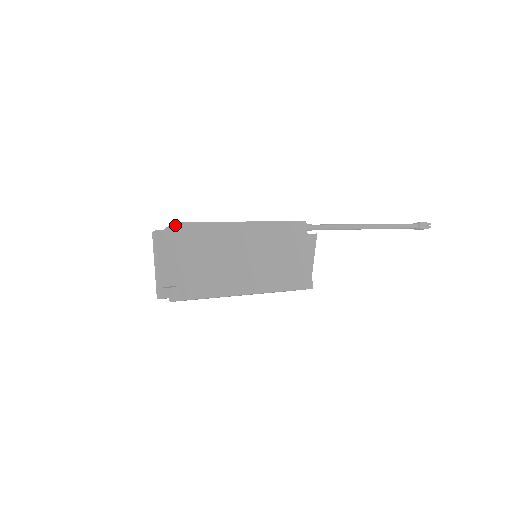
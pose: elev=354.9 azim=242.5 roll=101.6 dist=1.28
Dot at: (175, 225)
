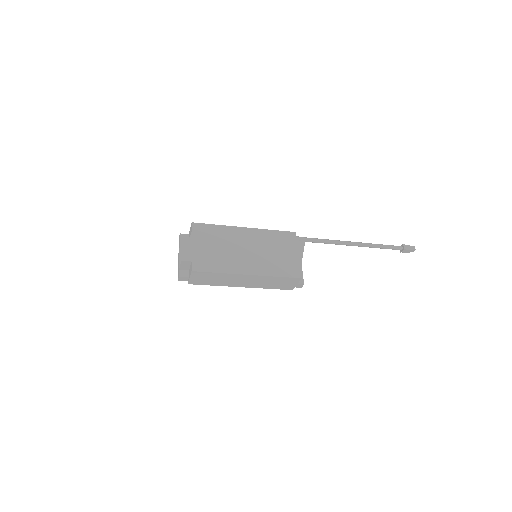
Dot at: (192, 224)
